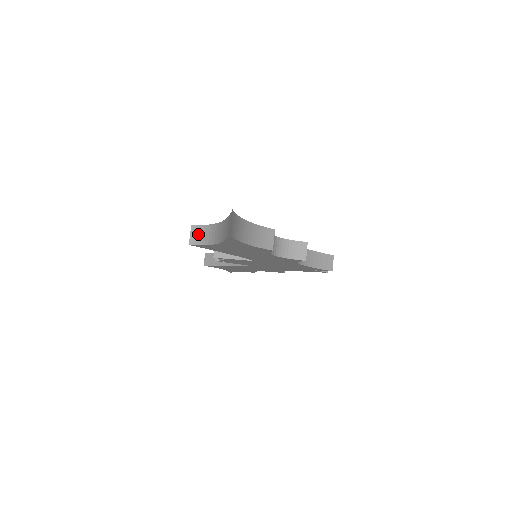
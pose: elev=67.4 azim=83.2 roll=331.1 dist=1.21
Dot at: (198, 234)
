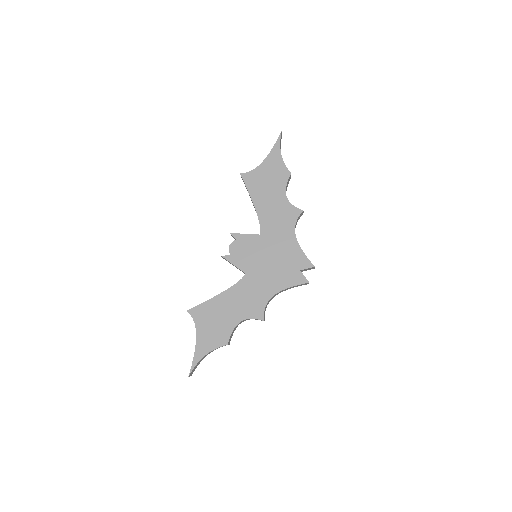
Dot at: occluded
